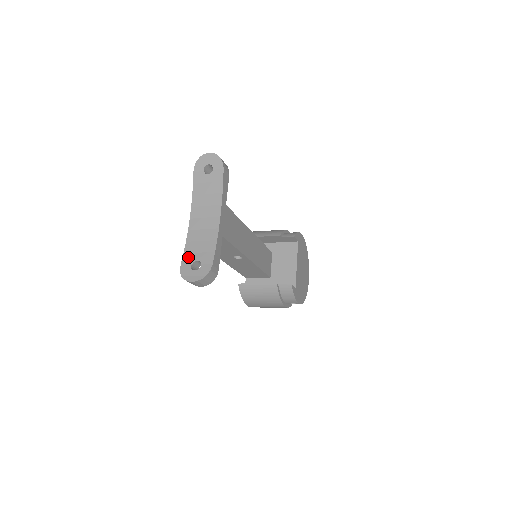
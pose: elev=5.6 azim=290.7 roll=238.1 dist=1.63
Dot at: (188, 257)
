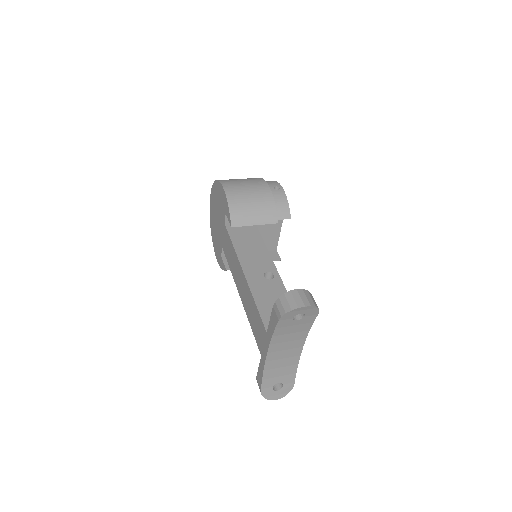
Dot at: (268, 382)
